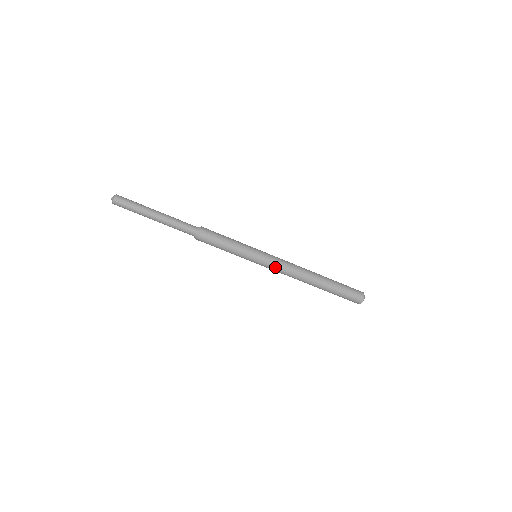
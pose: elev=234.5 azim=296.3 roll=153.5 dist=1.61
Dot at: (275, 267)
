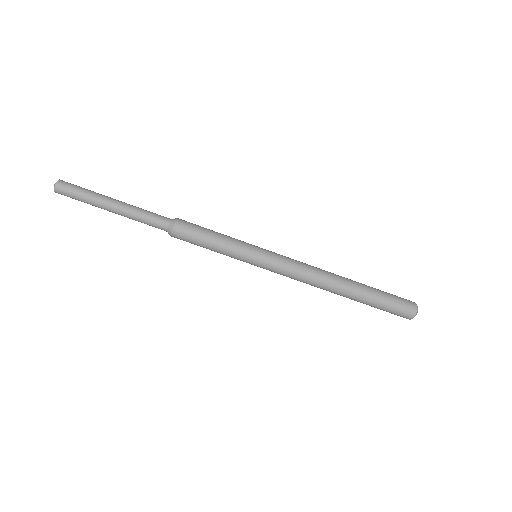
Dot at: (286, 261)
